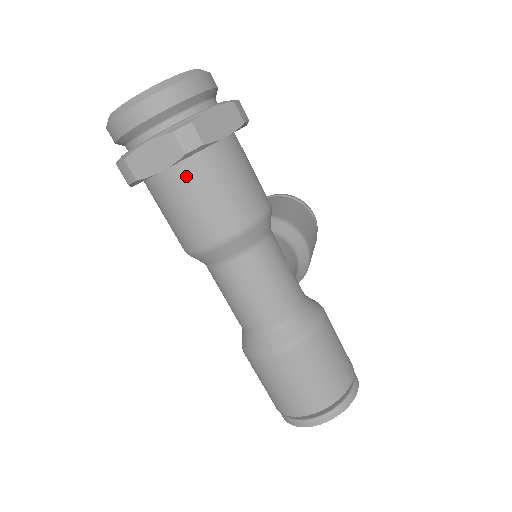
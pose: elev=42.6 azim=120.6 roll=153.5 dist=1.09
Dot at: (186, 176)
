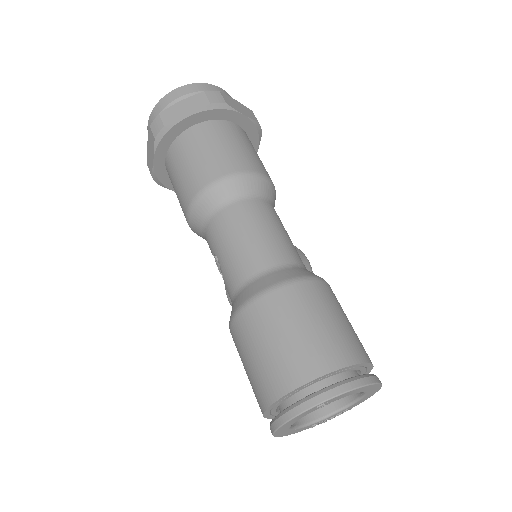
Dot at: (206, 130)
